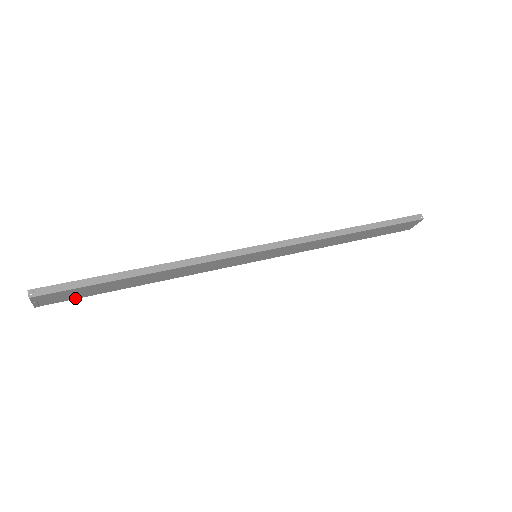
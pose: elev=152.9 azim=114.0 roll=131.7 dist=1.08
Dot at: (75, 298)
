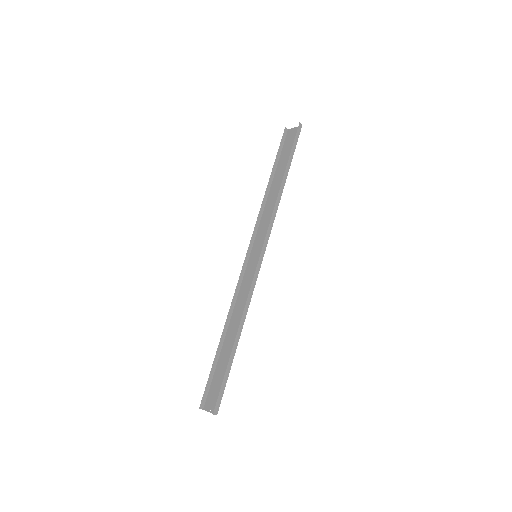
Dot at: (212, 383)
